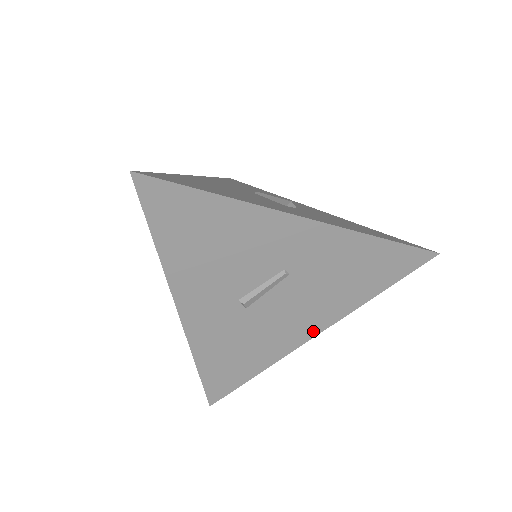
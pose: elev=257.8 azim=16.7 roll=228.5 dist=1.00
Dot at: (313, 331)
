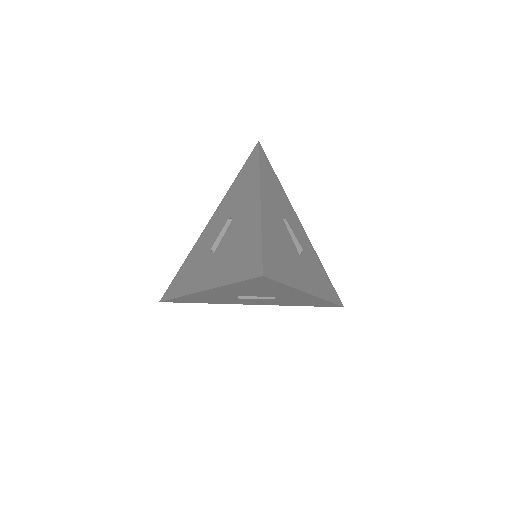
Dot at: (254, 304)
